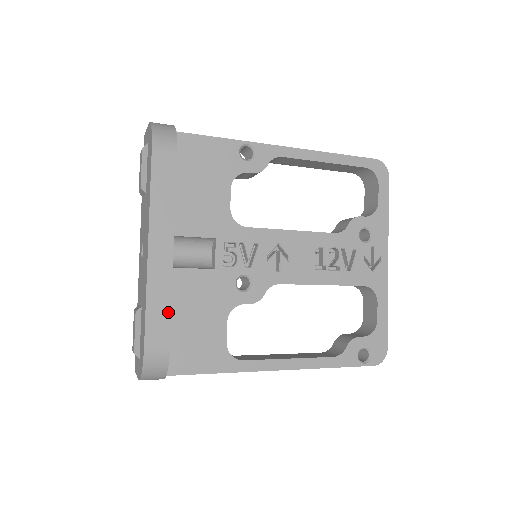
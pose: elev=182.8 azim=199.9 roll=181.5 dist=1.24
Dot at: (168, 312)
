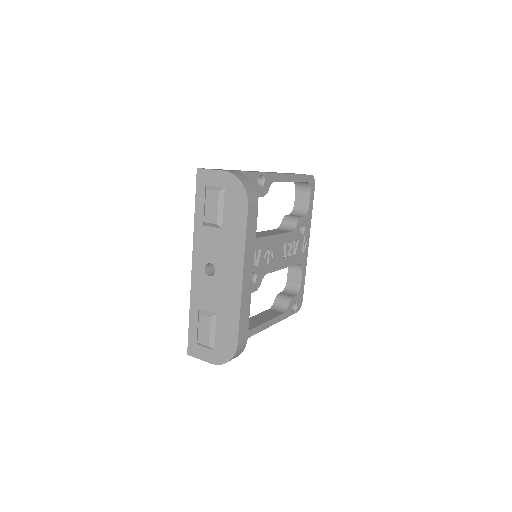
Dot at: (248, 319)
